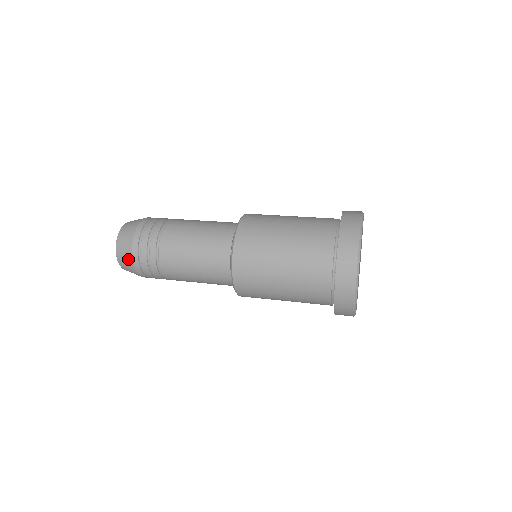
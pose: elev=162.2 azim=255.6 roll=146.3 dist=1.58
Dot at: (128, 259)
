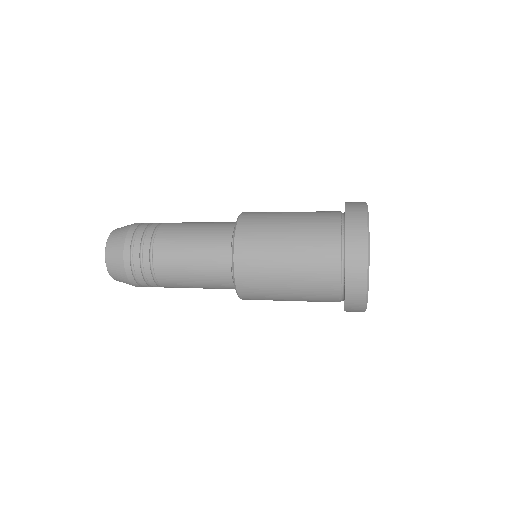
Dot at: (121, 236)
